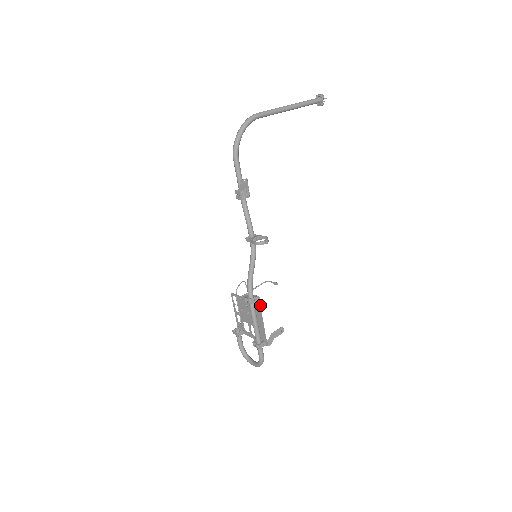
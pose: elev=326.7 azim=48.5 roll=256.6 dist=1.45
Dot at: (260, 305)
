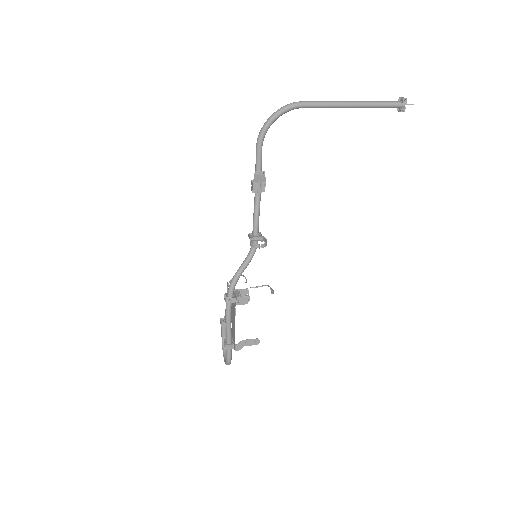
Dot at: occluded
